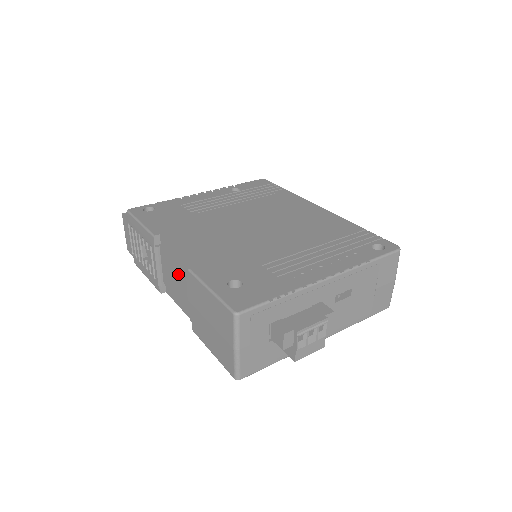
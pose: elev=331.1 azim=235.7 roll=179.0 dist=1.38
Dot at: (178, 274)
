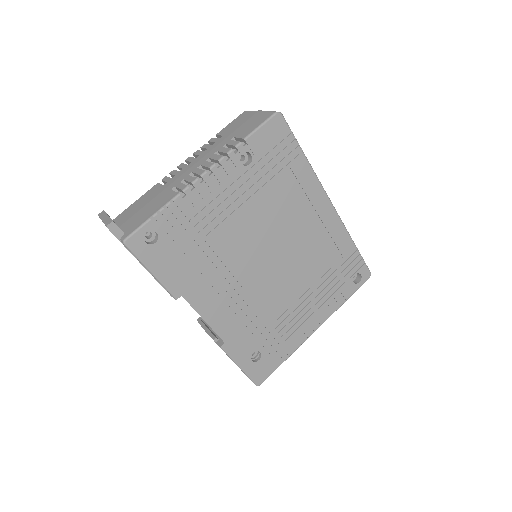
Dot at: occluded
